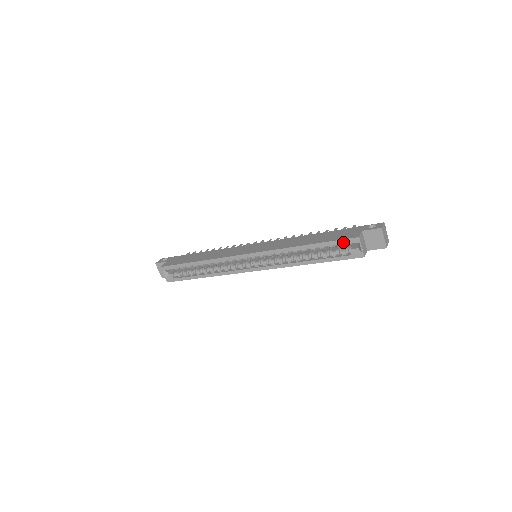
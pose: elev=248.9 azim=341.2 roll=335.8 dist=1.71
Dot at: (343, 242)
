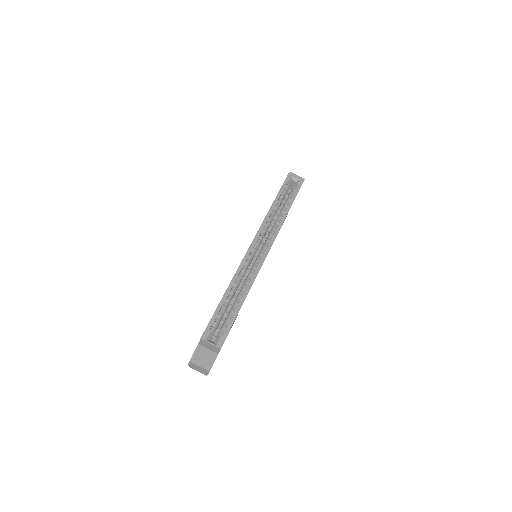
Dot at: (286, 183)
